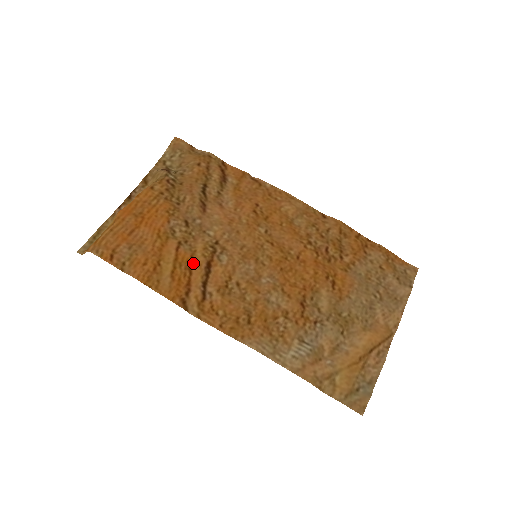
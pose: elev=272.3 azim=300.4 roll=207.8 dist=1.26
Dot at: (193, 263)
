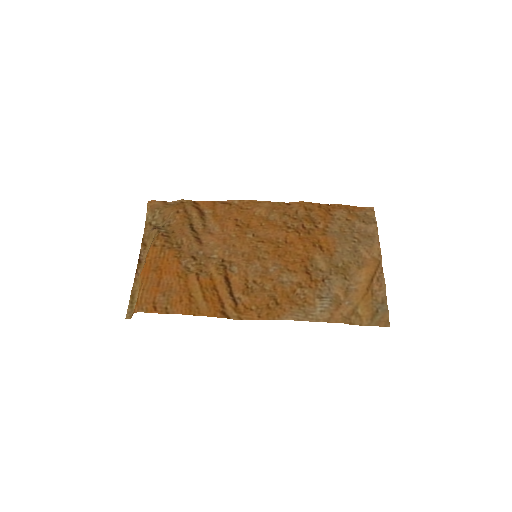
Dot at: (215, 283)
